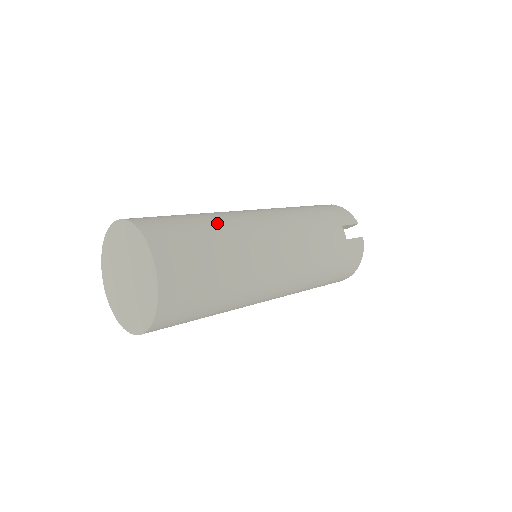
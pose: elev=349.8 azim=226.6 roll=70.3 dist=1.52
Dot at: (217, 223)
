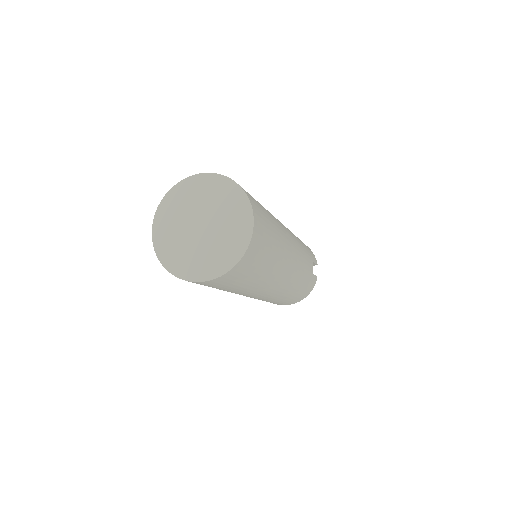
Dot at: (272, 216)
